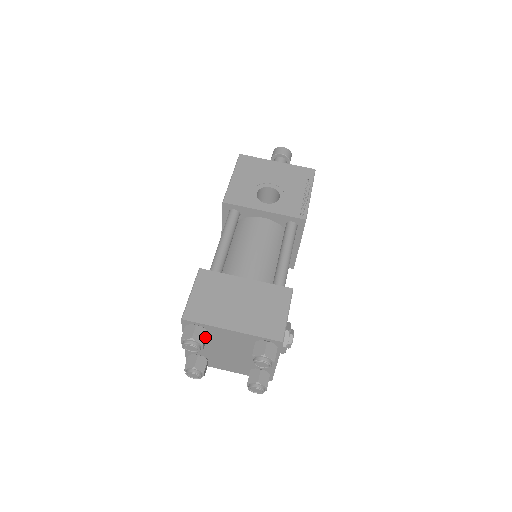
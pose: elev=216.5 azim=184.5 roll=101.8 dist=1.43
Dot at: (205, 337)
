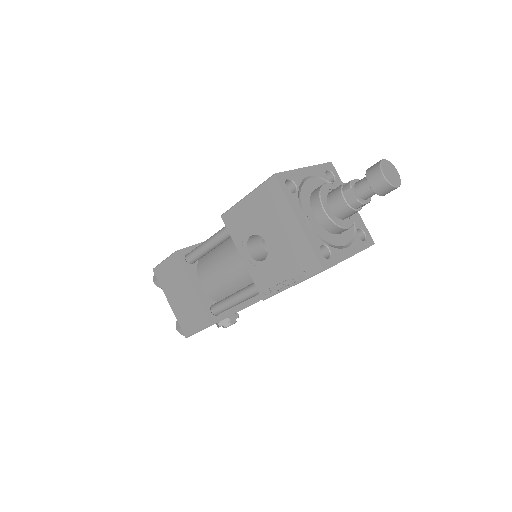
Dot at: occluded
